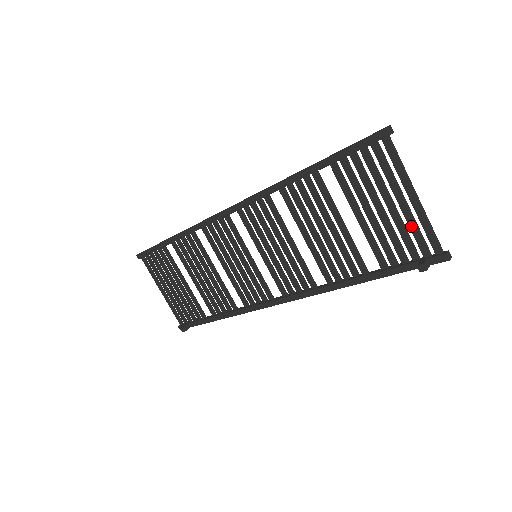
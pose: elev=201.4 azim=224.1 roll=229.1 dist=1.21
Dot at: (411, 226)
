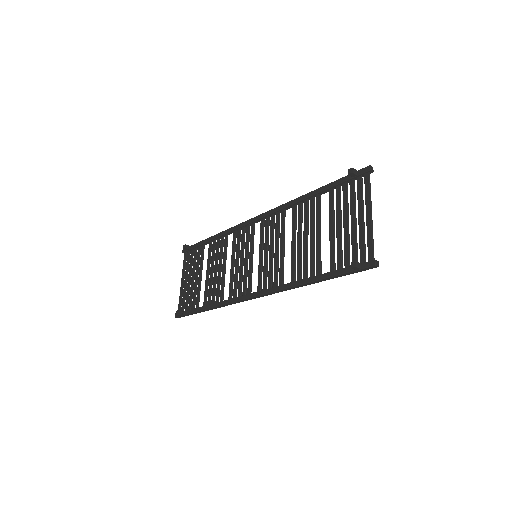
Dot at: (360, 237)
